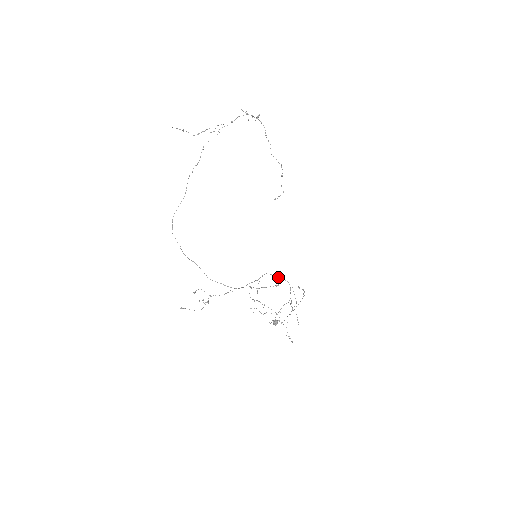
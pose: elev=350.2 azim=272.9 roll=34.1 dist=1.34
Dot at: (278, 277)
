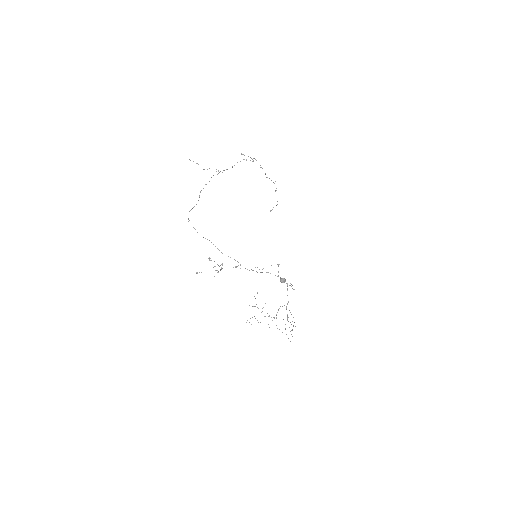
Dot at: occluded
